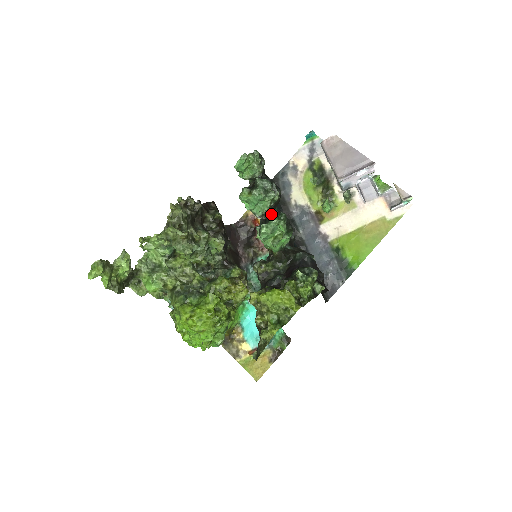
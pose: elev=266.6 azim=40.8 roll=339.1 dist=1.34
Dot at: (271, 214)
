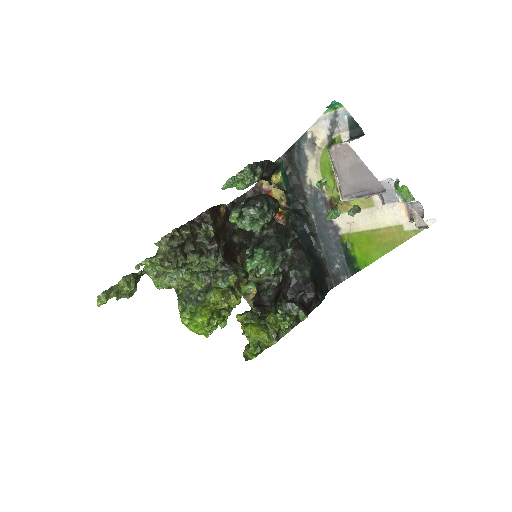
Dot at: (256, 249)
